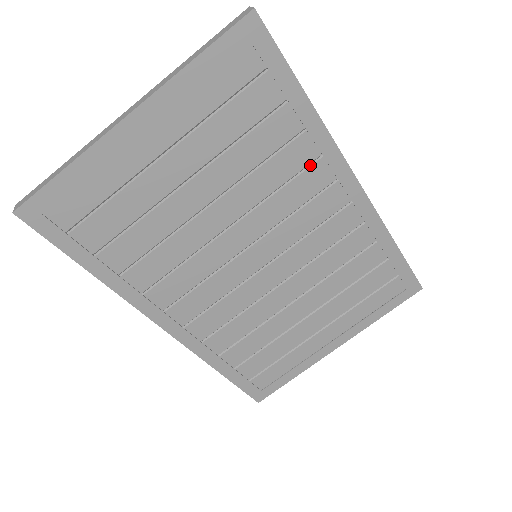
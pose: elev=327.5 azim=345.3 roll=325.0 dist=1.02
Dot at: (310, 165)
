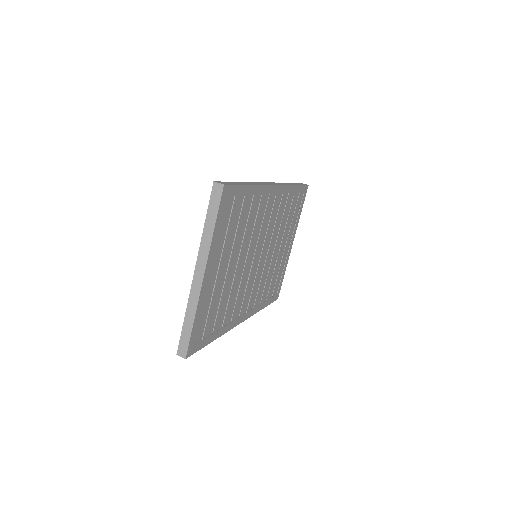
Dot at: (259, 203)
